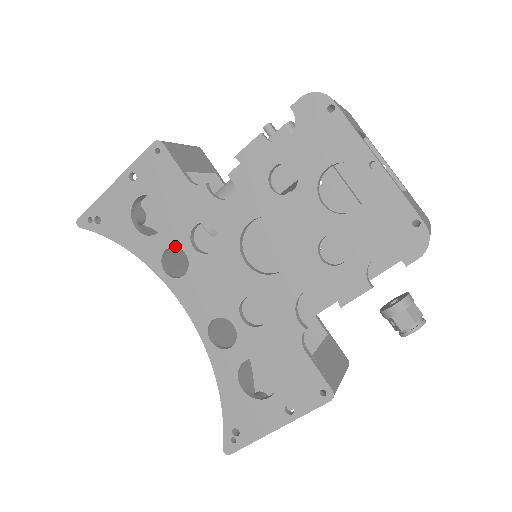
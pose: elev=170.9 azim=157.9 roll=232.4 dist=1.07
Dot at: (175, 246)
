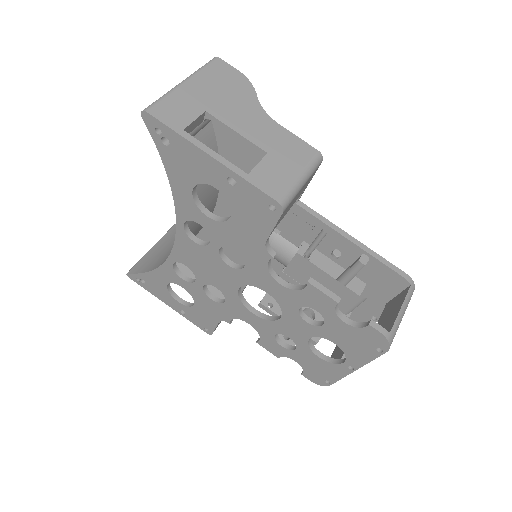
Dot at: (208, 233)
